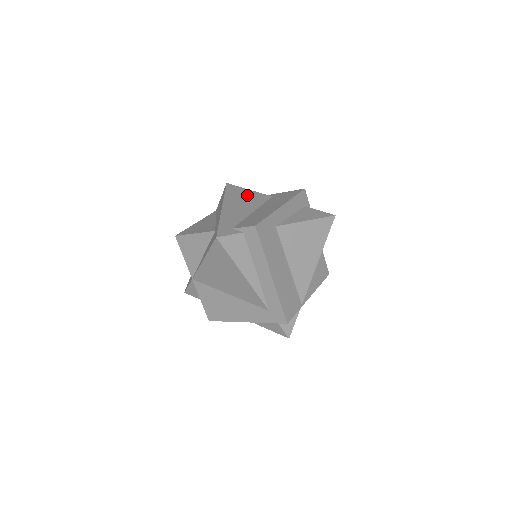
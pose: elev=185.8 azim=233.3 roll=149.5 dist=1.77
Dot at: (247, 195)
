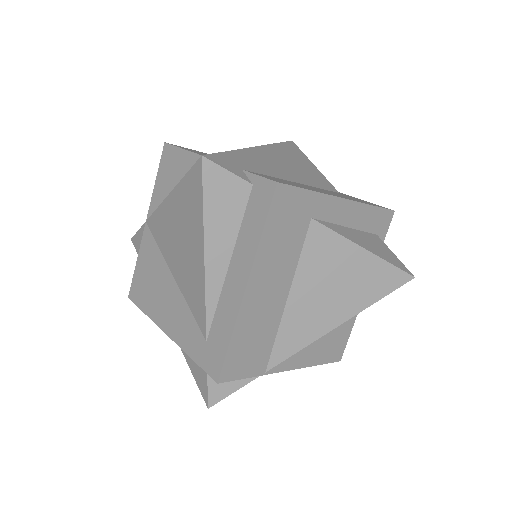
Dot at: (306, 166)
